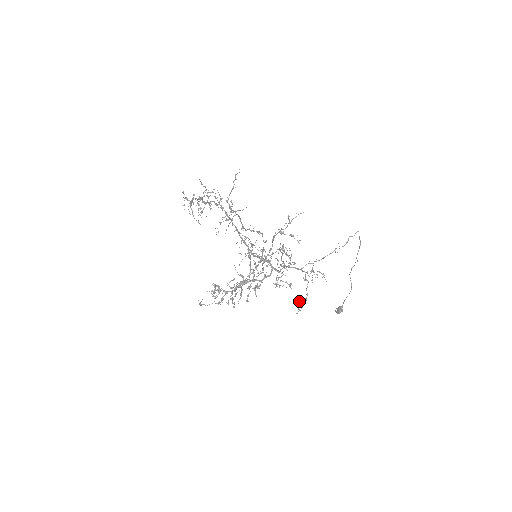
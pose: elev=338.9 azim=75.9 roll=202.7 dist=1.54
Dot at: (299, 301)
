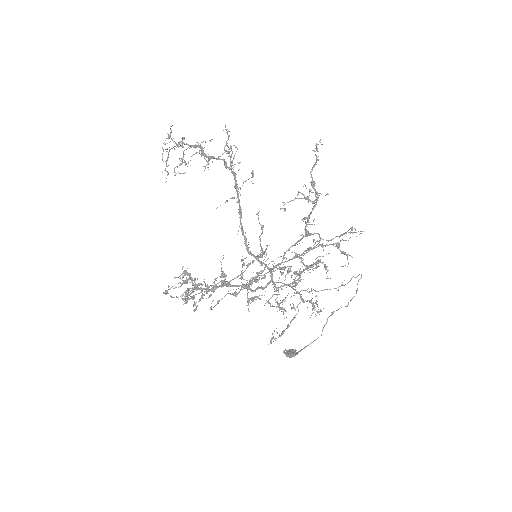
Dot at: (276, 332)
